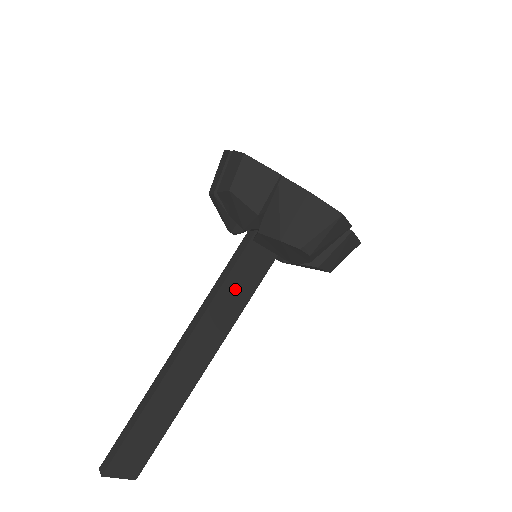
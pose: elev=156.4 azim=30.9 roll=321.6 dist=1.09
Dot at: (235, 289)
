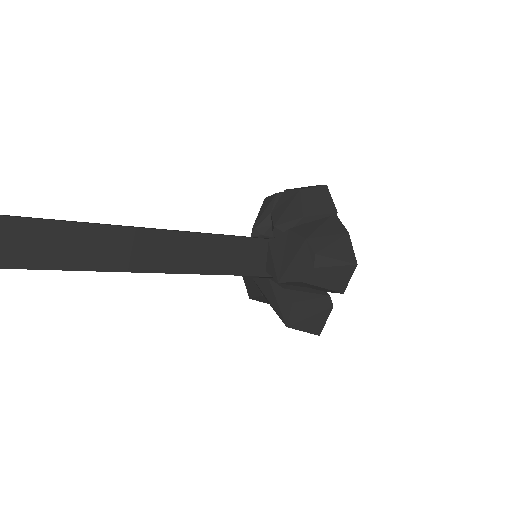
Dot at: (226, 252)
